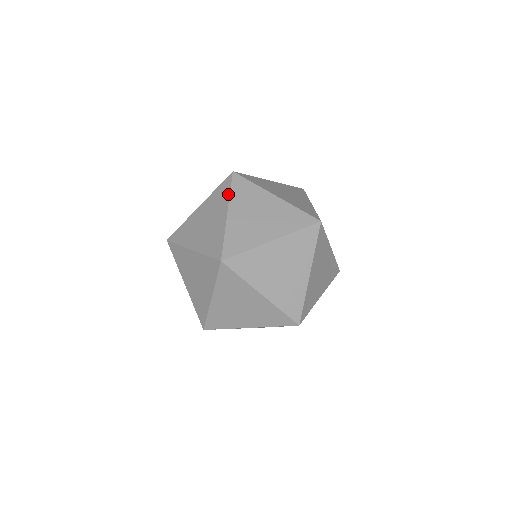
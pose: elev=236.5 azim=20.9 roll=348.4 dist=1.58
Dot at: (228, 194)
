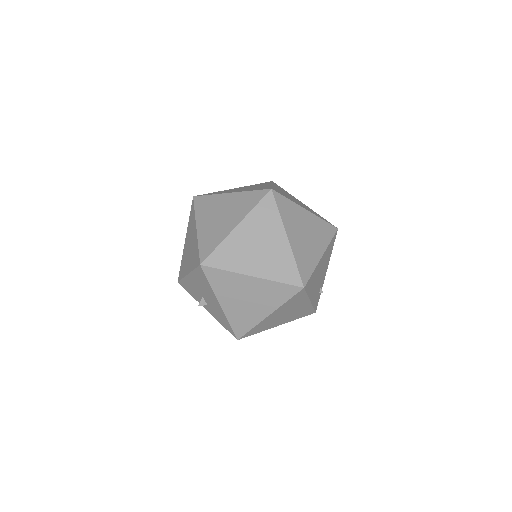
Dot at: (270, 183)
